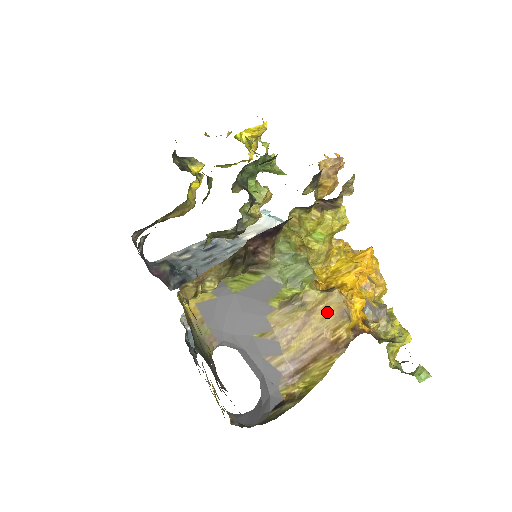
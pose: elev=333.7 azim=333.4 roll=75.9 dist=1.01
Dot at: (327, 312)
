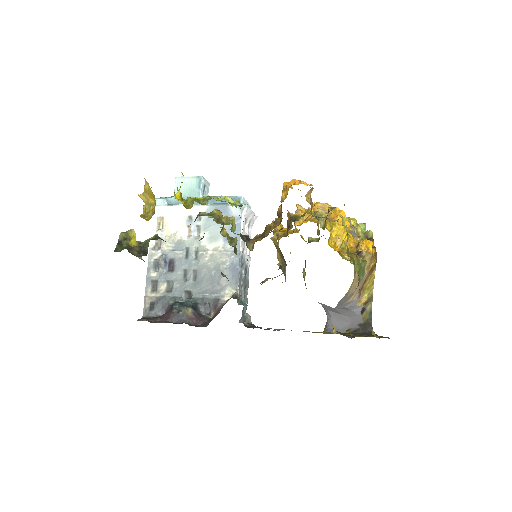
Dot at: occluded
